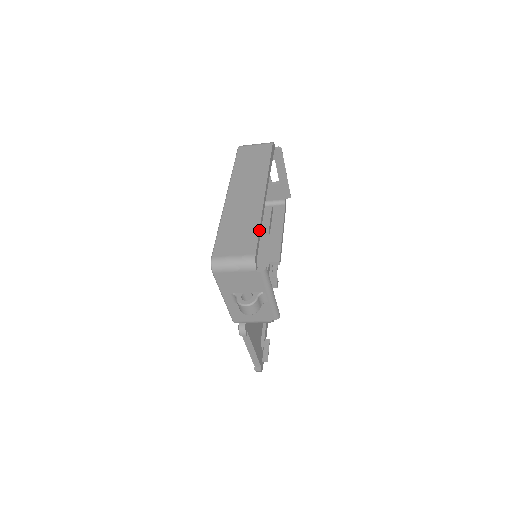
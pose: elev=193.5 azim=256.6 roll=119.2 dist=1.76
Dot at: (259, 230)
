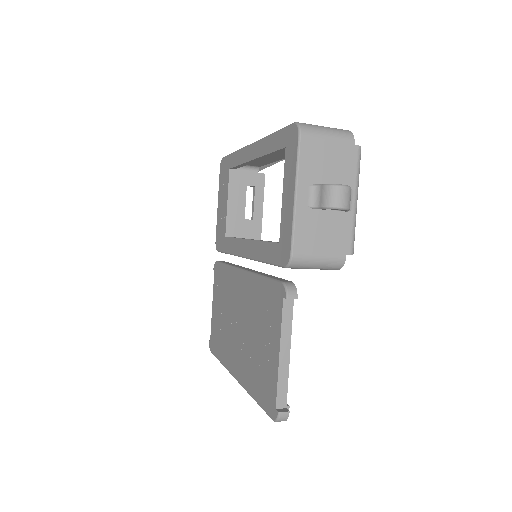
Dot at: occluded
